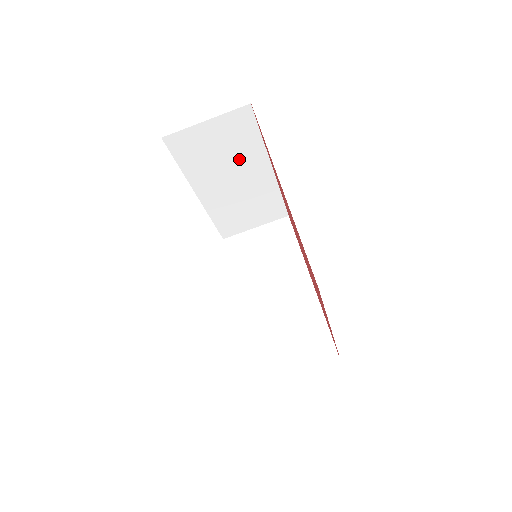
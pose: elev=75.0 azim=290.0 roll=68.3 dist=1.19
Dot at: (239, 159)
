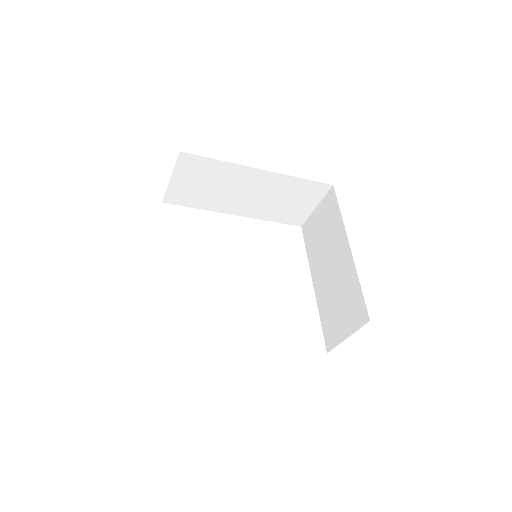
Dot at: occluded
